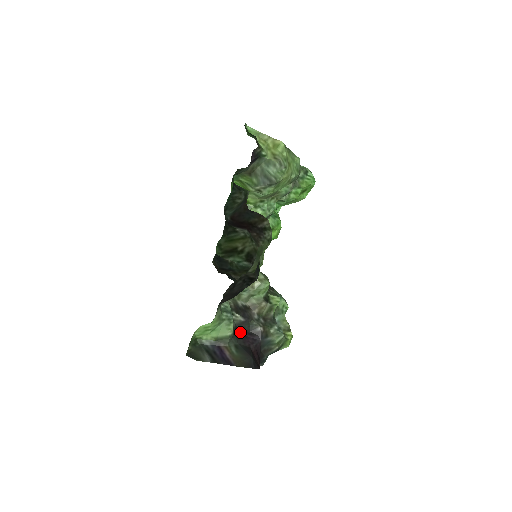
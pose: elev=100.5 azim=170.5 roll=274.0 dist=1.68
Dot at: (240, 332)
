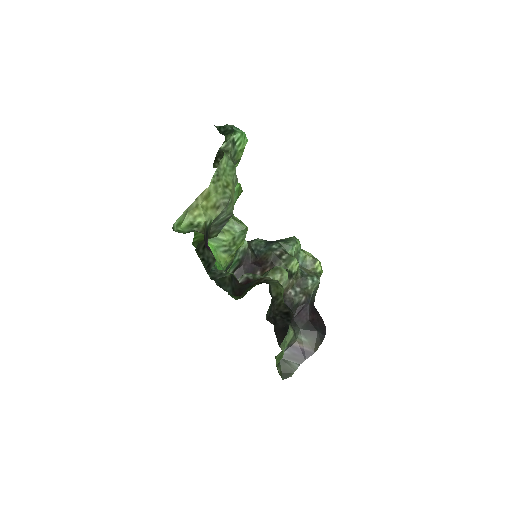
Dot at: (293, 317)
